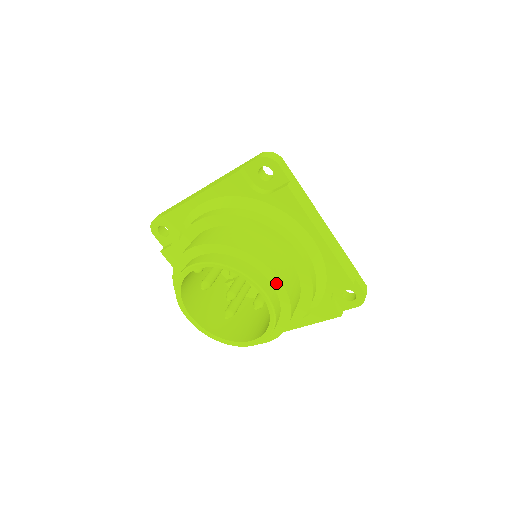
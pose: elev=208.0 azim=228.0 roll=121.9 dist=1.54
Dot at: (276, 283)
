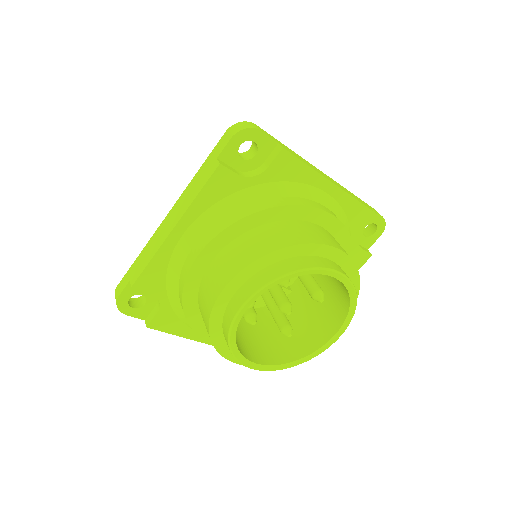
Dot at: (338, 257)
